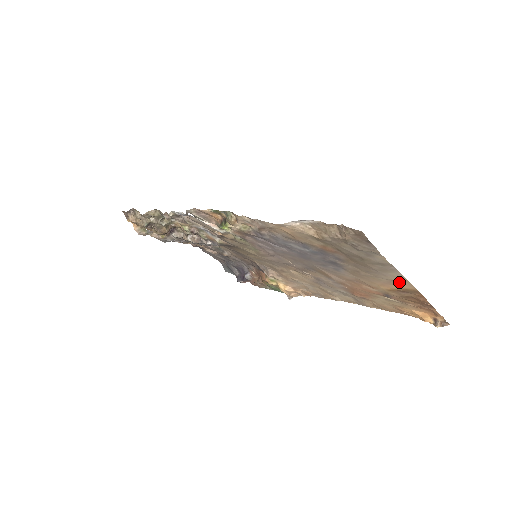
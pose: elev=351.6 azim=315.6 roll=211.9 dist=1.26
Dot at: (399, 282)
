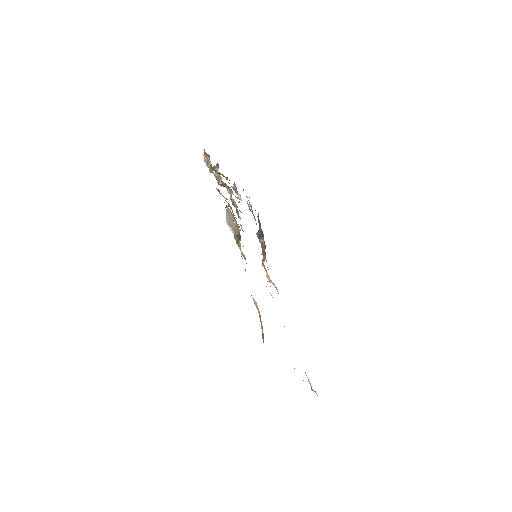
Dot at: occluded
